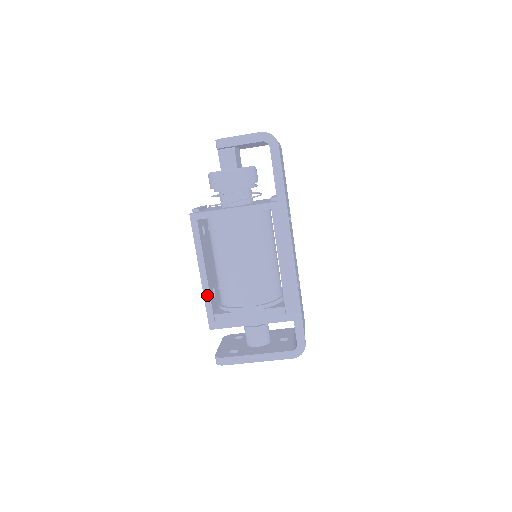
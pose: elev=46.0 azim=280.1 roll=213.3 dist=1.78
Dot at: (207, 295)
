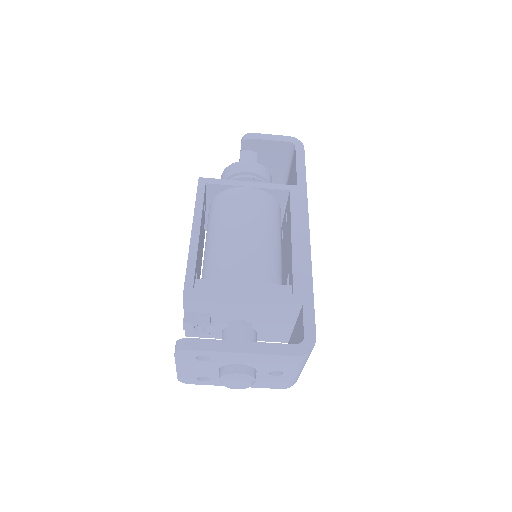
Dot at: (193, 255)
